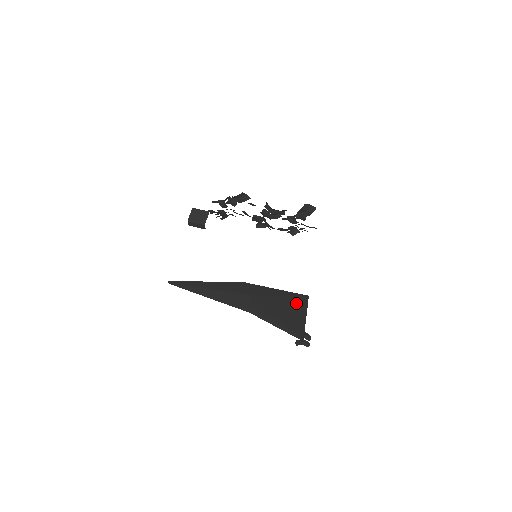
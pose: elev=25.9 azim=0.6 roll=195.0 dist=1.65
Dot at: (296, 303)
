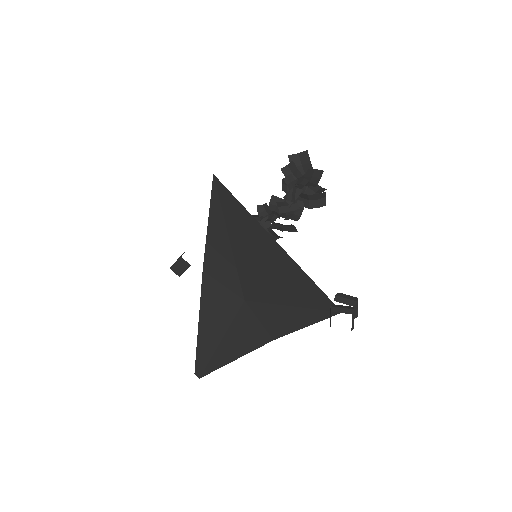
Dot at: (238, 221)
